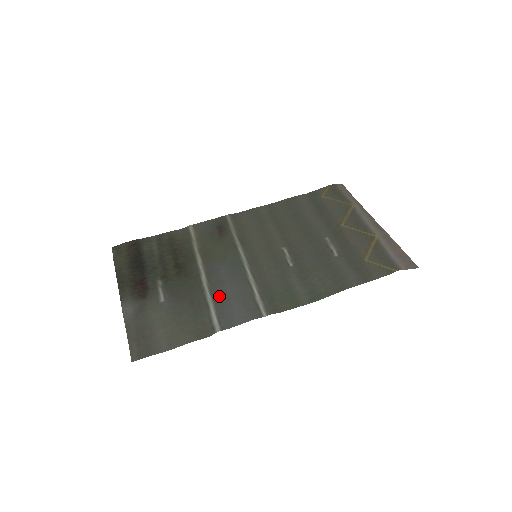
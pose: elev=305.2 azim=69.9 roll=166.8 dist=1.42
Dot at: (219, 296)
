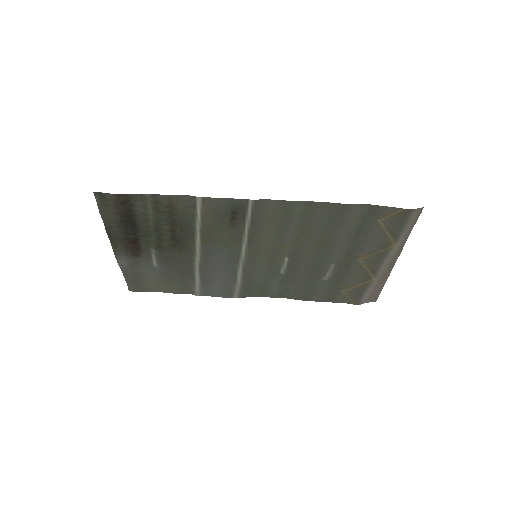
Dot at: (206, 276)
